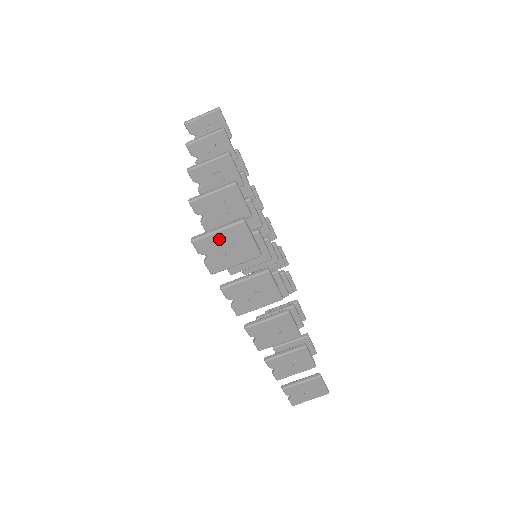
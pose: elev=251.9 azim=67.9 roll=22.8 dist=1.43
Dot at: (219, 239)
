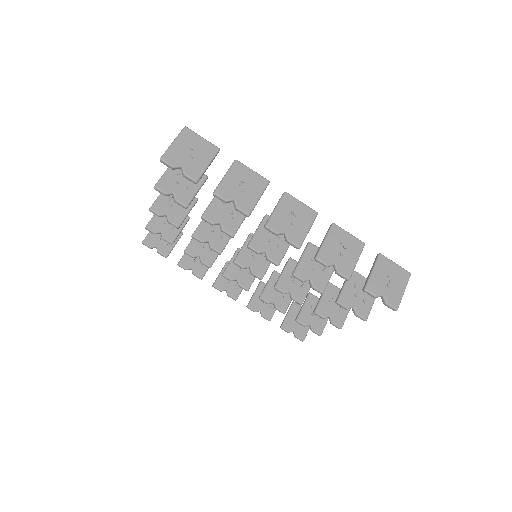
Dot at: (179, 148)
